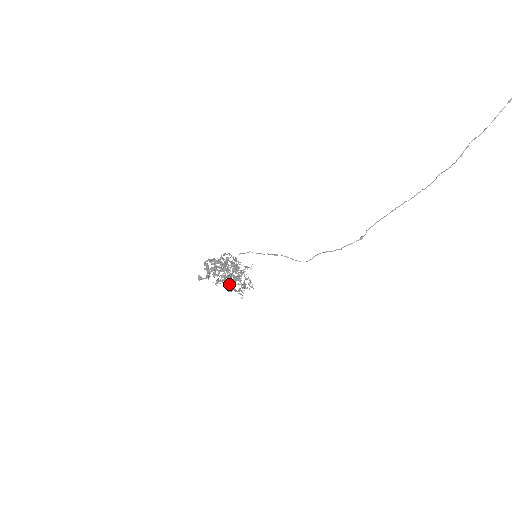
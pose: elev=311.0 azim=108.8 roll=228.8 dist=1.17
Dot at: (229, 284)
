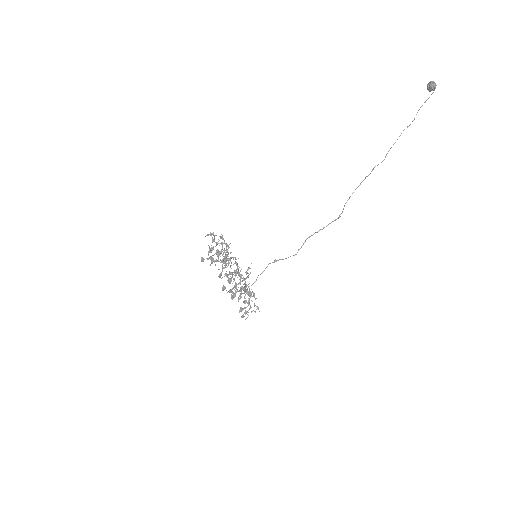
Dot at: occluded
